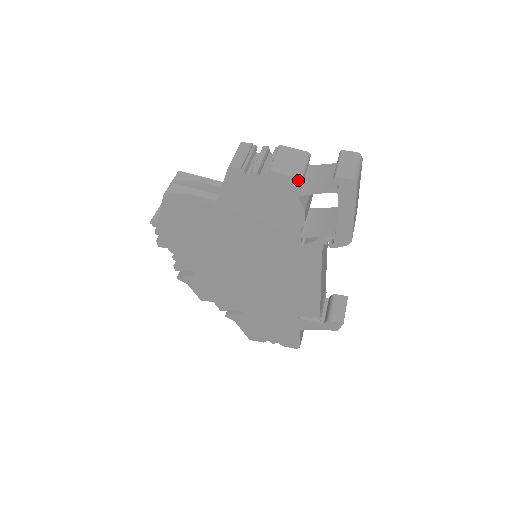
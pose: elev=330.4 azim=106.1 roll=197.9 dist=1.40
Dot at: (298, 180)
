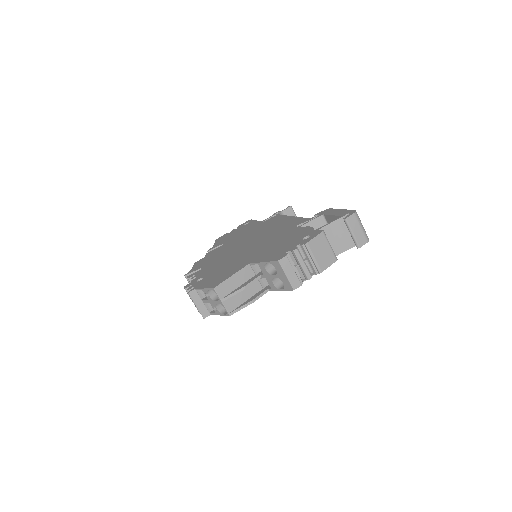
Dot at: (335, 261)
